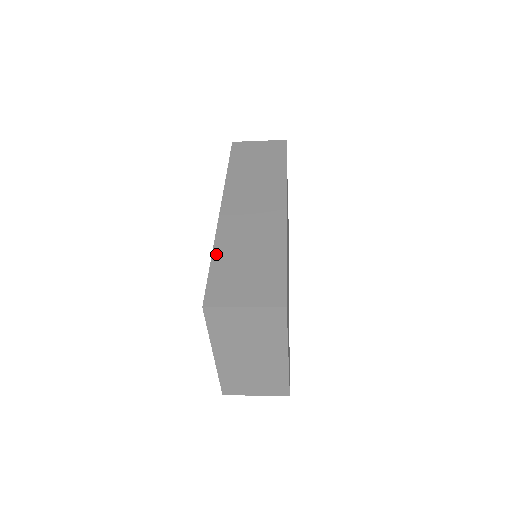
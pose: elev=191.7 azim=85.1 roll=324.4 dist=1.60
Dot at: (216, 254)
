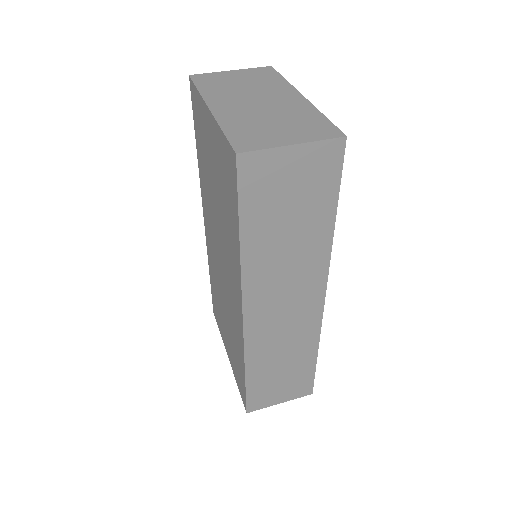
Dot at: (249, 374)
